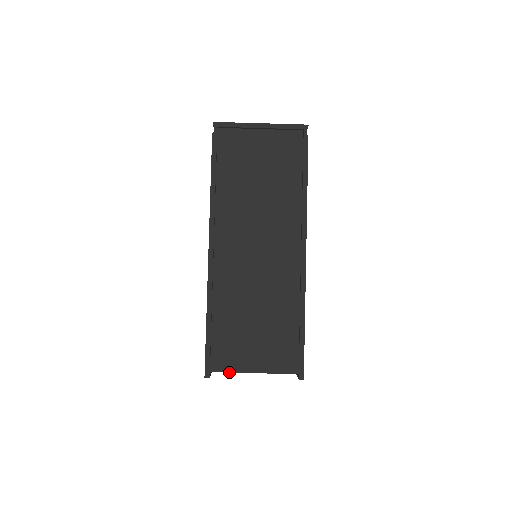
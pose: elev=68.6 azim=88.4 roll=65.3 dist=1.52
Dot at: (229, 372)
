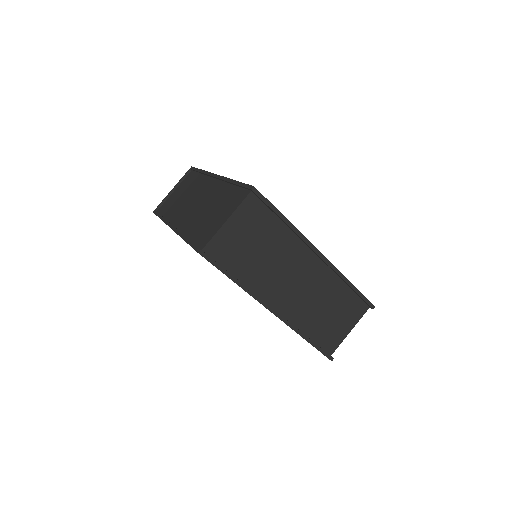
Dot at: (212, 237)
